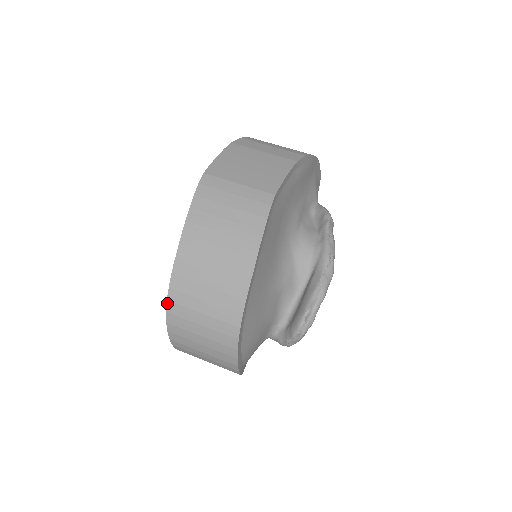
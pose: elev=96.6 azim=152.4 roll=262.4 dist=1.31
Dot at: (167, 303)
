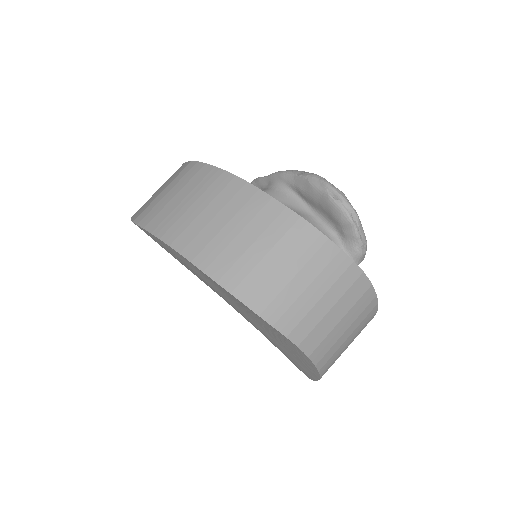
Dot at: (234, 296)
